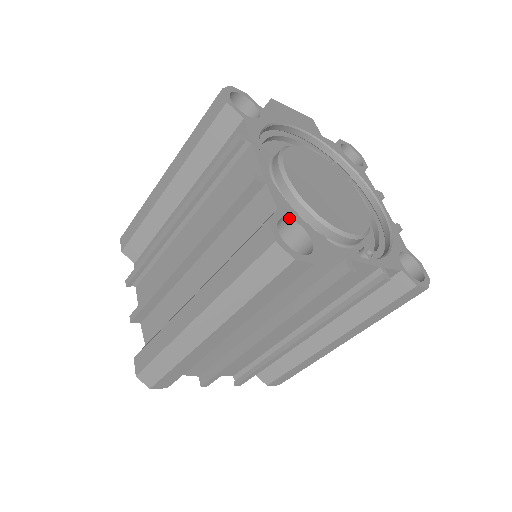
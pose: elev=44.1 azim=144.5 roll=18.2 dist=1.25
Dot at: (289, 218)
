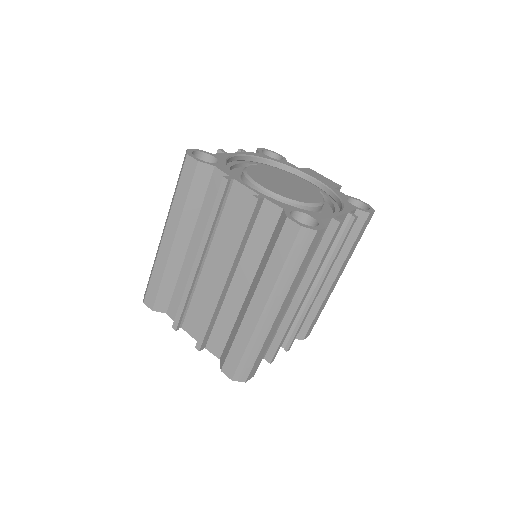
Dot at: (215, 157)
